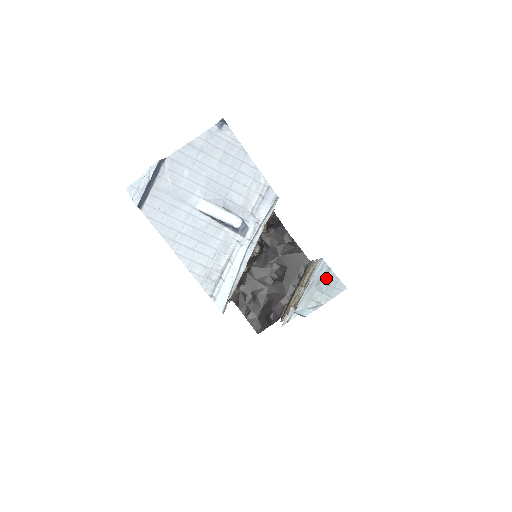
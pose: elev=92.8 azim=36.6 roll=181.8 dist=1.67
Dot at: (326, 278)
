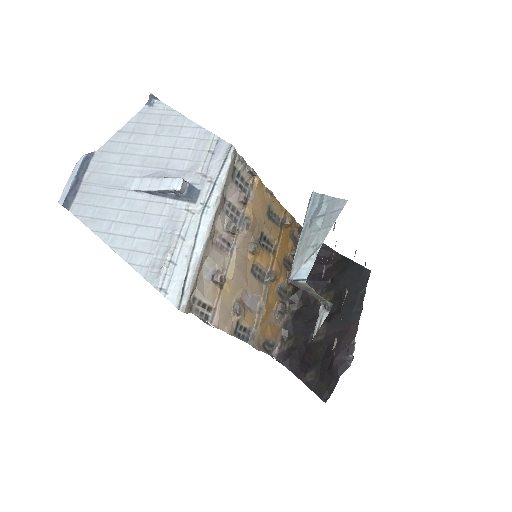
Dot at: (319, 208)
